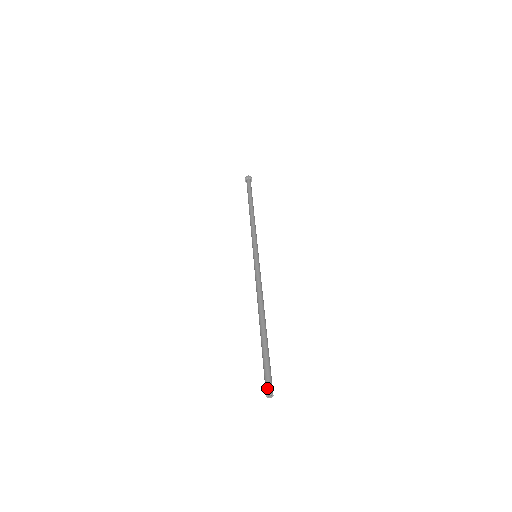
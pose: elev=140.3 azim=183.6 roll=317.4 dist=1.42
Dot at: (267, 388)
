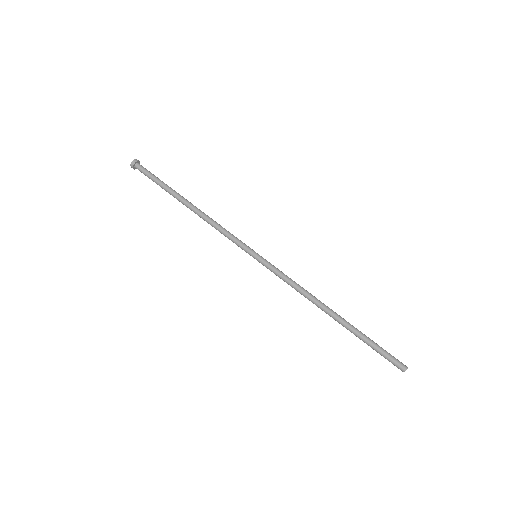
Dot at: (401, 368)
